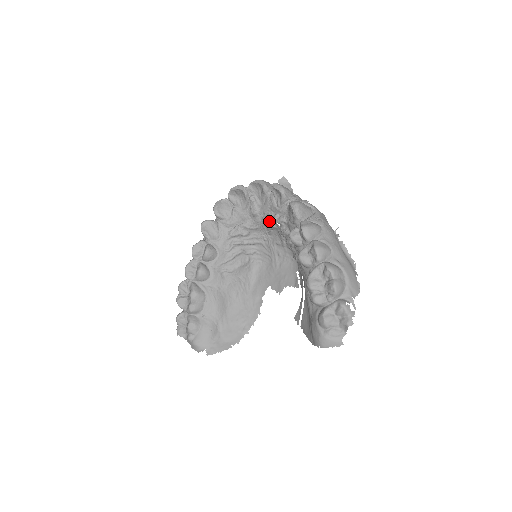
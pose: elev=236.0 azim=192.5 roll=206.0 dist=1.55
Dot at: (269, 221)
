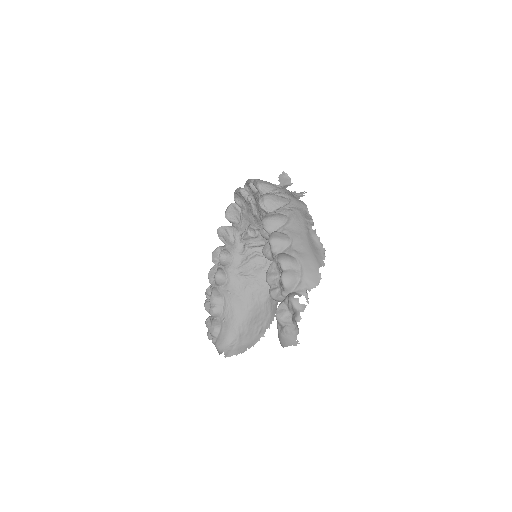
Dot at: occluded
